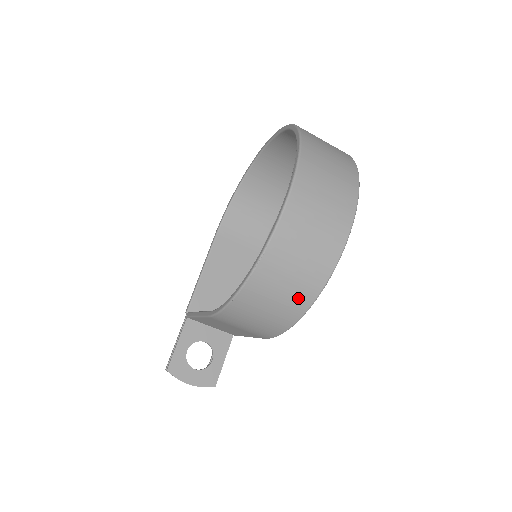
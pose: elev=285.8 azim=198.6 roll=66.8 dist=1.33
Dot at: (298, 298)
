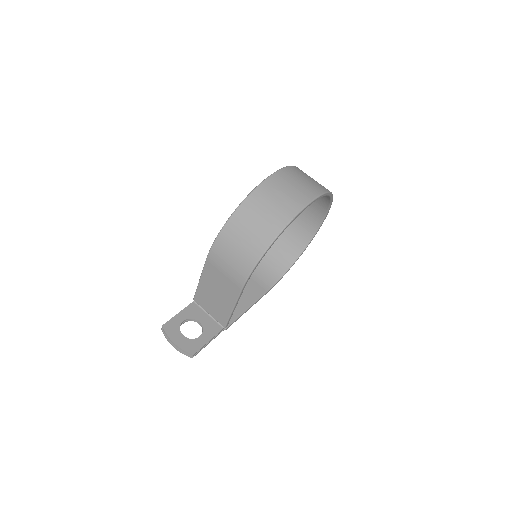
Dot at: (266, 231)
